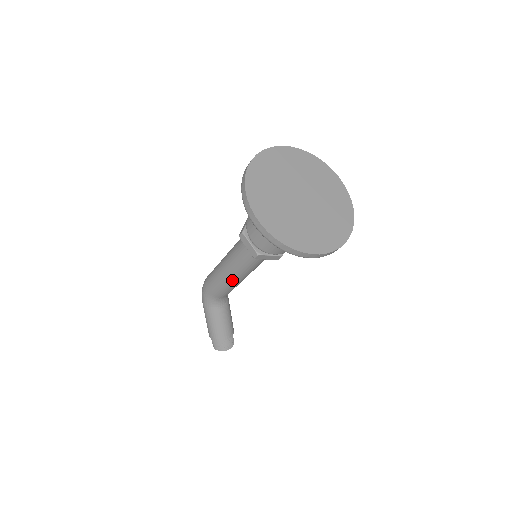
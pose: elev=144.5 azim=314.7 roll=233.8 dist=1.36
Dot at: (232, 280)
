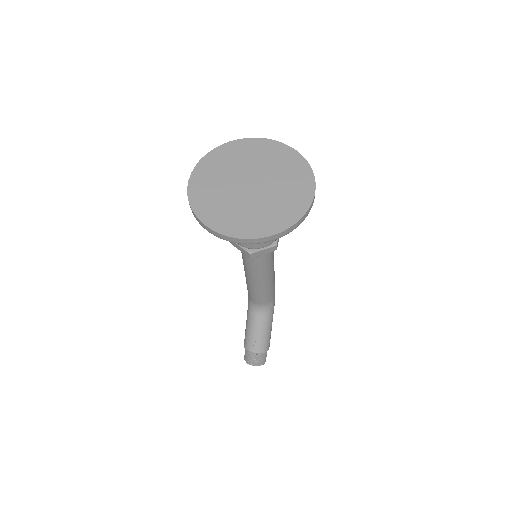
Dot at: (247, 277)
